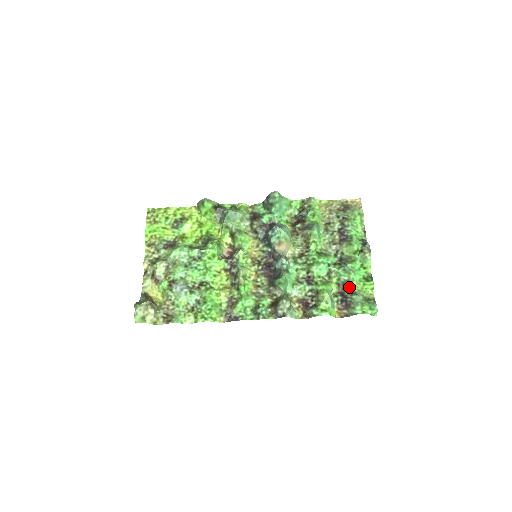
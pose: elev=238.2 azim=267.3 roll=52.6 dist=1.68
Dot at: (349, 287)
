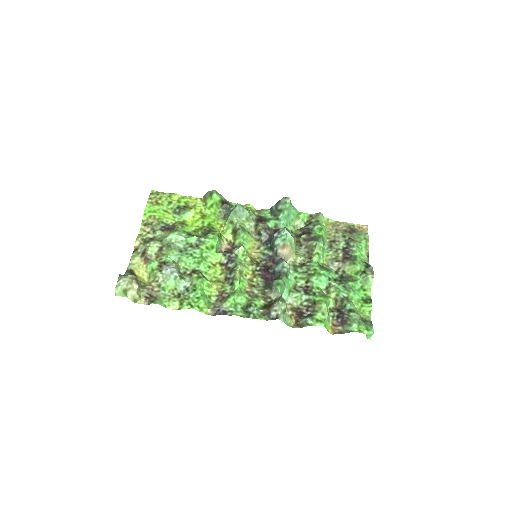
Dot at: (347, 304)
